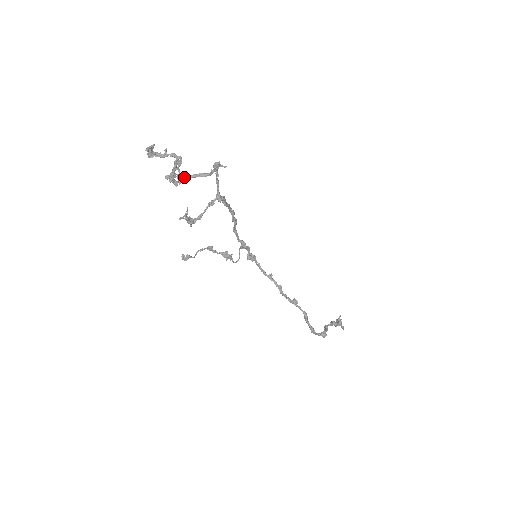
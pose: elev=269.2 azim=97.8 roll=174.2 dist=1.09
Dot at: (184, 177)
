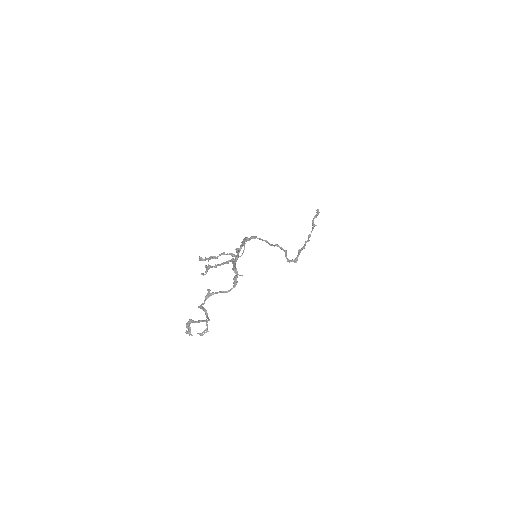
Dot at: (209, 296)
